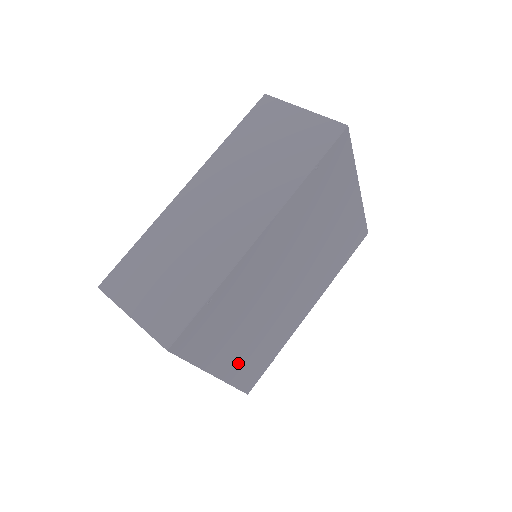
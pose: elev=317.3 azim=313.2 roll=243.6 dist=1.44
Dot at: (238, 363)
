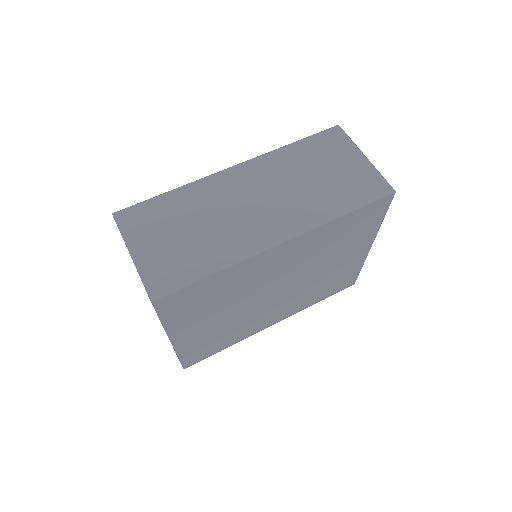
Dot at: (194, 340)
